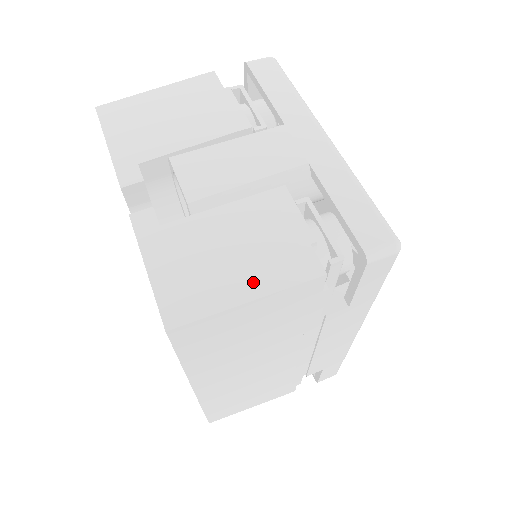
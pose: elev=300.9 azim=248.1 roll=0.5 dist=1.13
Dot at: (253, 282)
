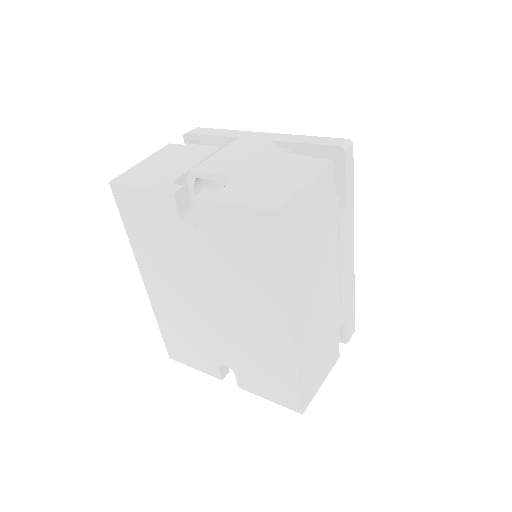
Dot at: (300, 179)
